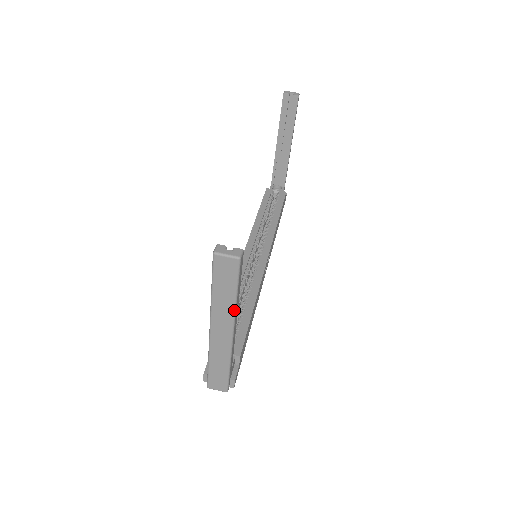
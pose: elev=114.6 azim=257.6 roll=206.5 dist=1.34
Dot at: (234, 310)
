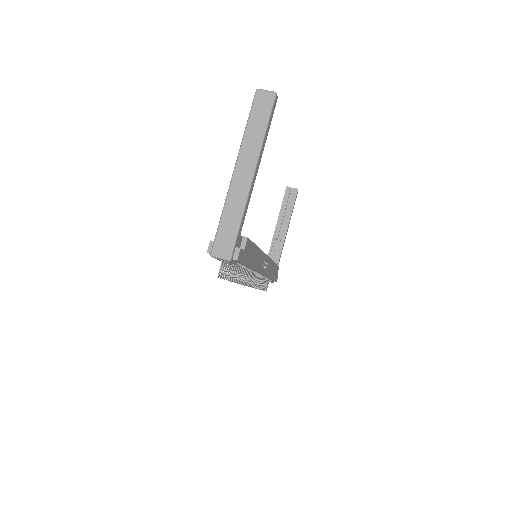
Dot at: (261, 145)
